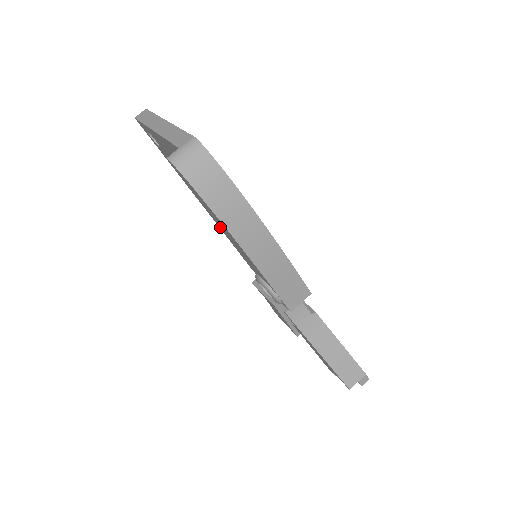
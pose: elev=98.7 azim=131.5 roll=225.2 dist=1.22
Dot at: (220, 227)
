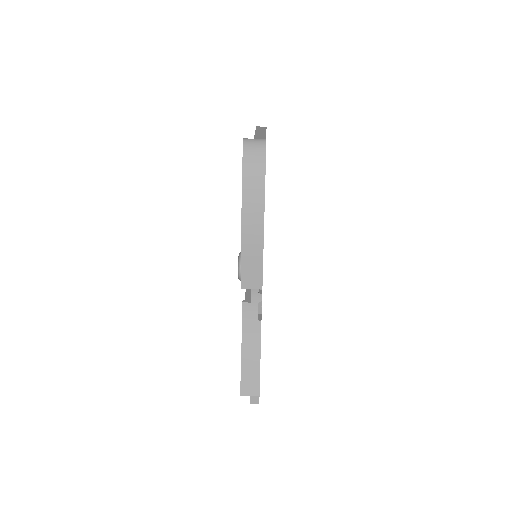
Dot at: occluded
